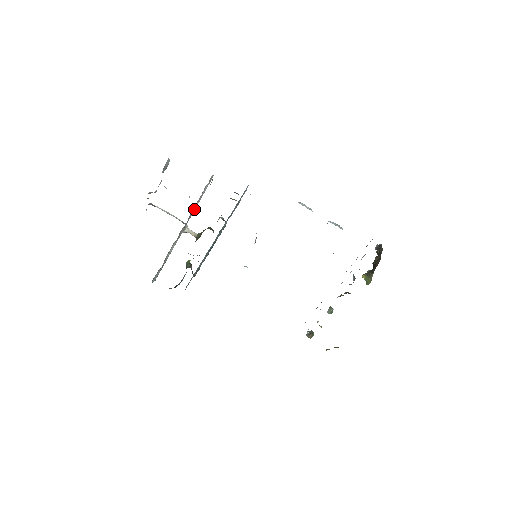
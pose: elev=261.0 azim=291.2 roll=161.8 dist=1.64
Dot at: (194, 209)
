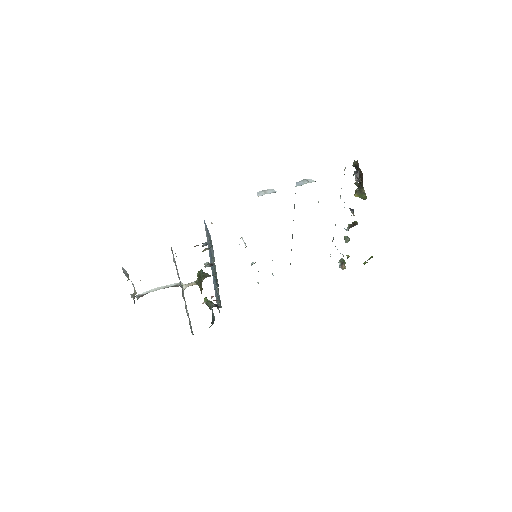
Dot at: (178, 276)
